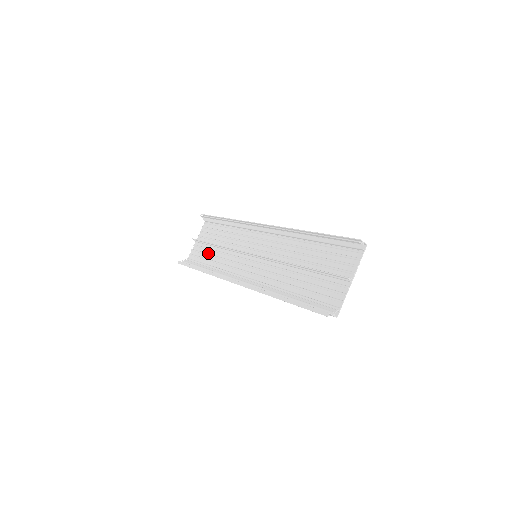
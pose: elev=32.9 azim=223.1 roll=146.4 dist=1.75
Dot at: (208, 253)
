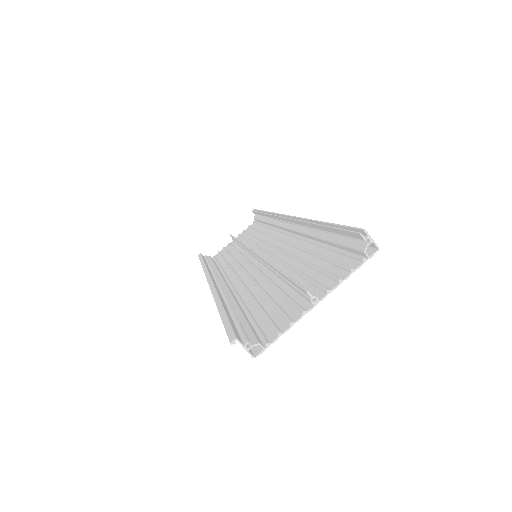
Dot at: (230, 251)
